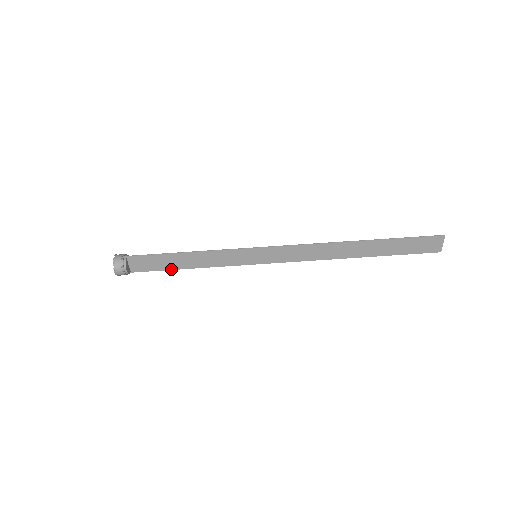
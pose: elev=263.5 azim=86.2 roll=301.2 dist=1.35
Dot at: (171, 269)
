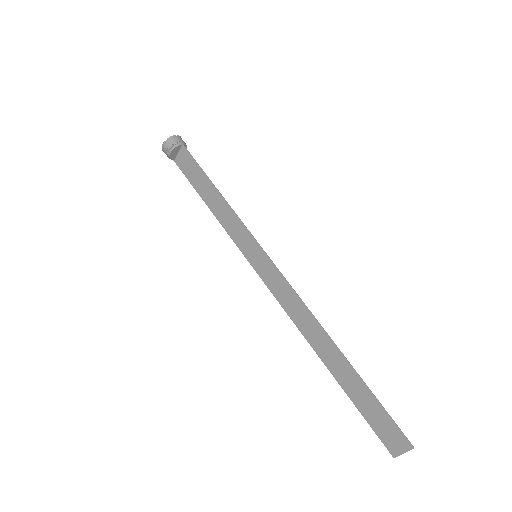
Dot at: (197, 191)
